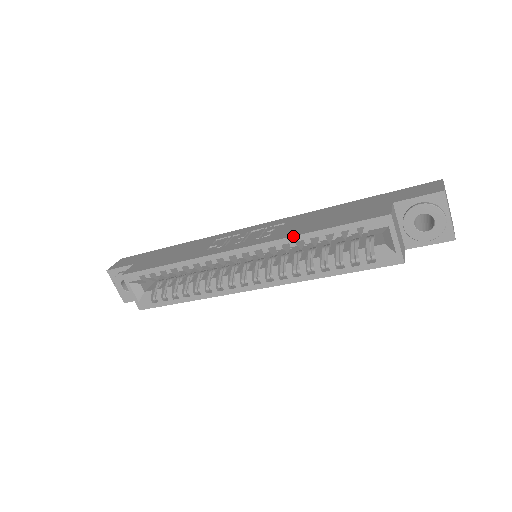
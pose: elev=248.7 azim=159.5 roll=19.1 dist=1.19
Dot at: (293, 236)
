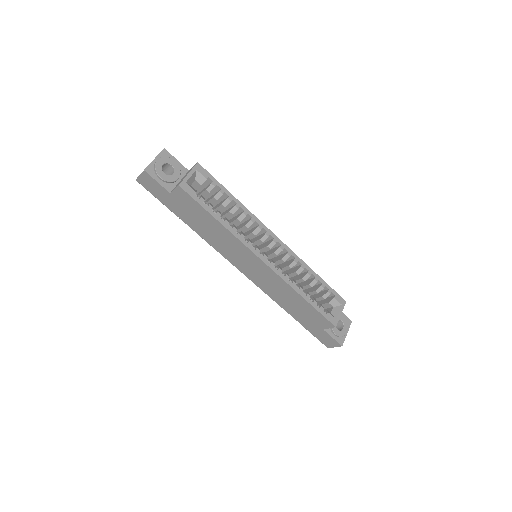
Dot at: (306, 264)
